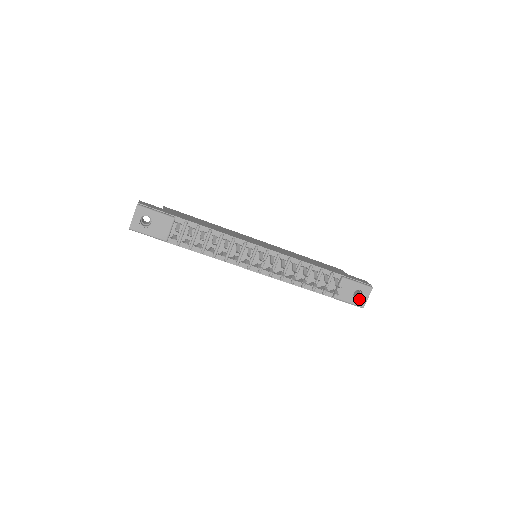
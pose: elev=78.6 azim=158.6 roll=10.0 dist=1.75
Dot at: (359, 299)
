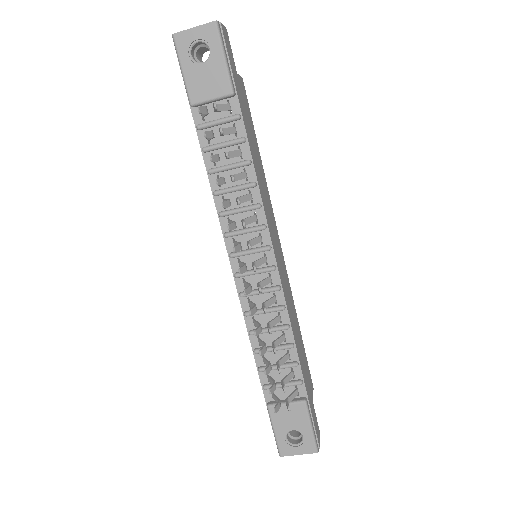
Dot at: (289, 442)
